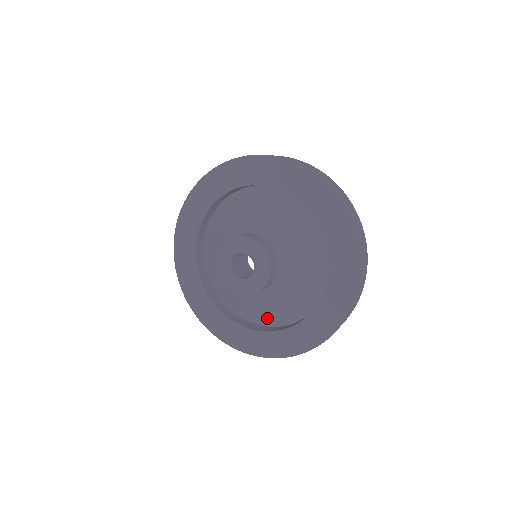
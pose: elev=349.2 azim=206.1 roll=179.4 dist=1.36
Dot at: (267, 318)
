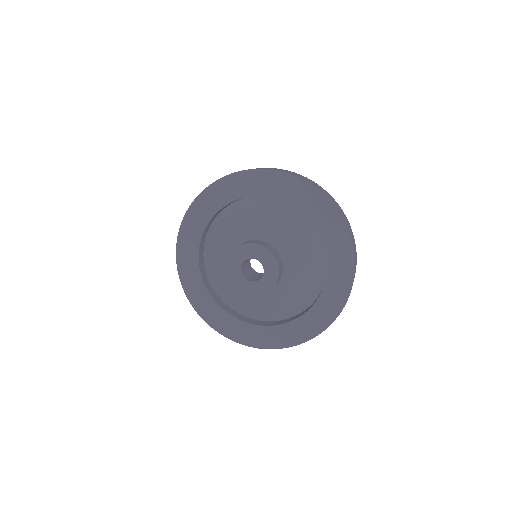
Dot at: (253, 312)
